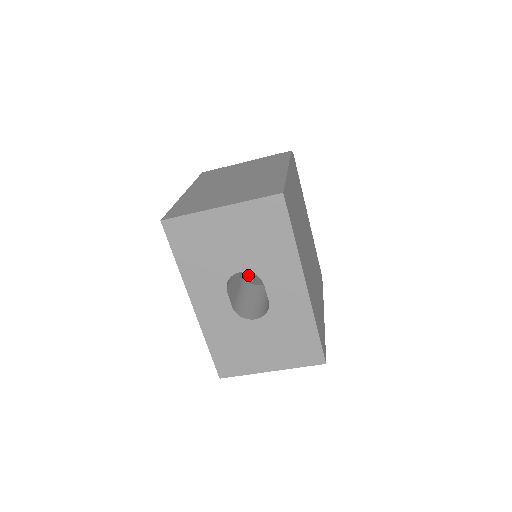
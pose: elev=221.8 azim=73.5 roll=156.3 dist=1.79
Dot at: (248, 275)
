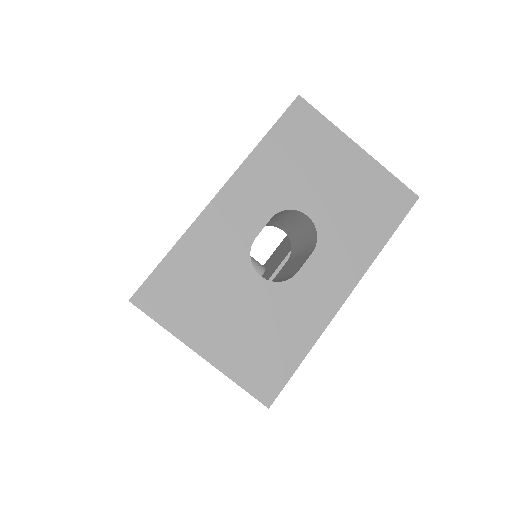
Dot at: occluded
